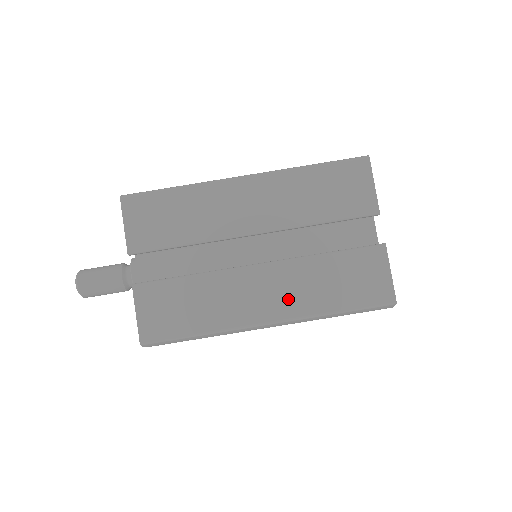
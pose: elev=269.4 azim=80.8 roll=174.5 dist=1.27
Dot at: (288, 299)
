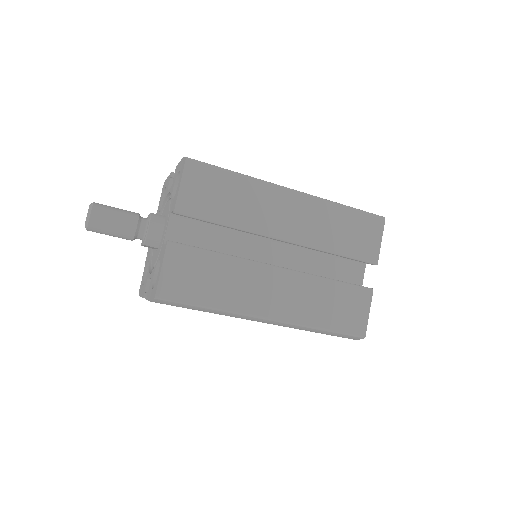
Dot at: (291, 305)
